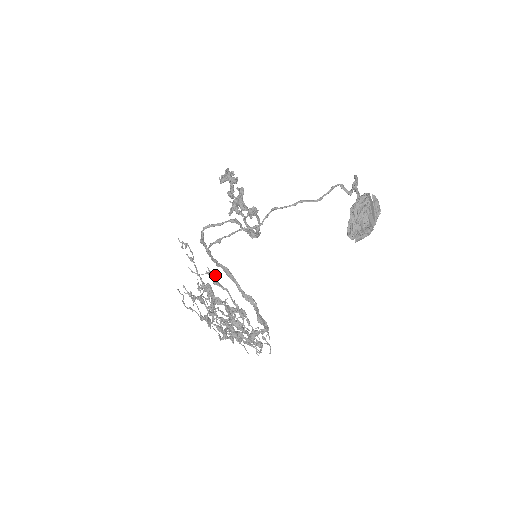
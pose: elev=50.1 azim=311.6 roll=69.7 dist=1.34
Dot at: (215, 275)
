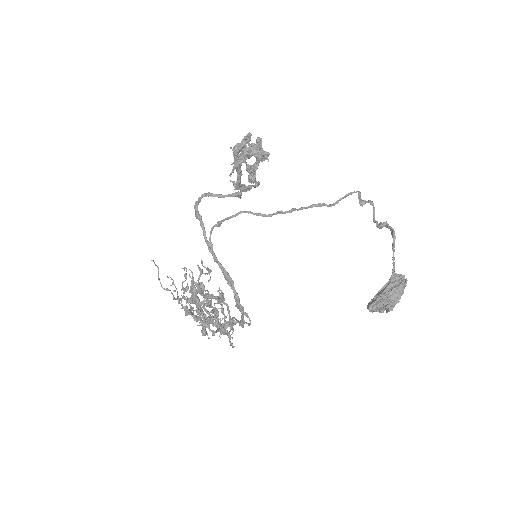
Dot at: (223, 294)
